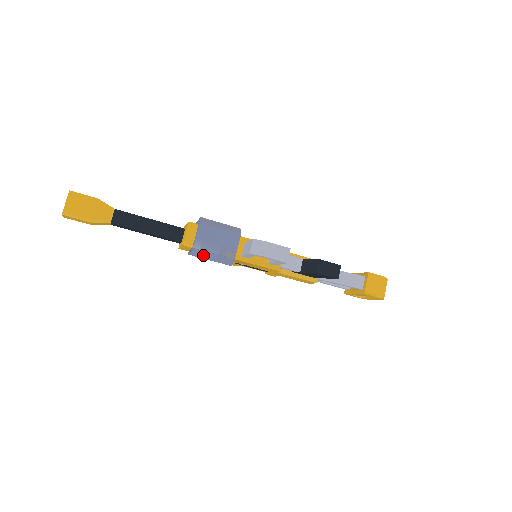
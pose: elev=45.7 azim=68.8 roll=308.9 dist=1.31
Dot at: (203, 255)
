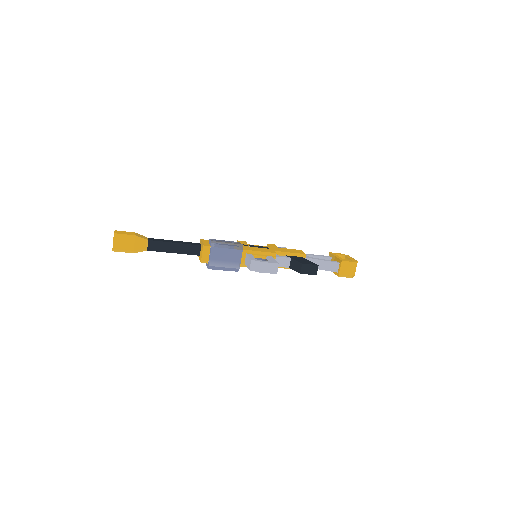
Dot at: (216, 268)
